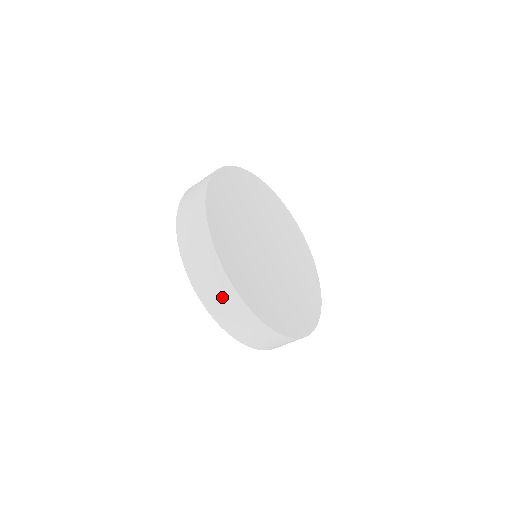
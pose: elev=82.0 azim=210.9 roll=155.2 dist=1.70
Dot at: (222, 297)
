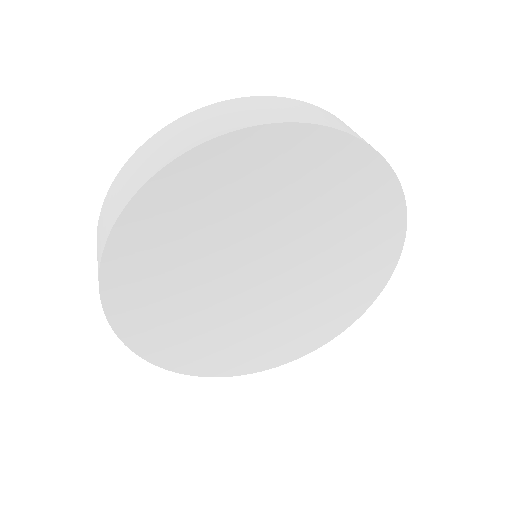
Dot at: occluded
